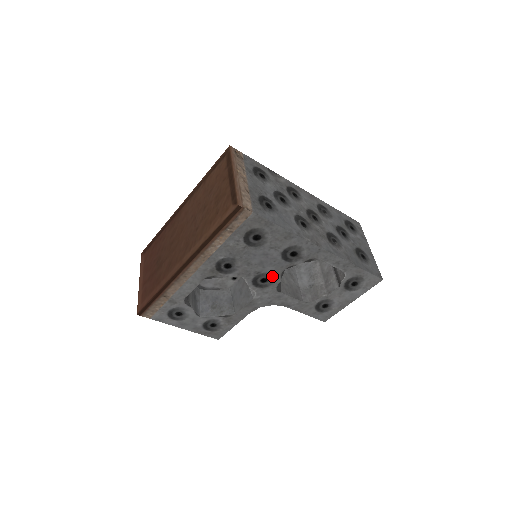
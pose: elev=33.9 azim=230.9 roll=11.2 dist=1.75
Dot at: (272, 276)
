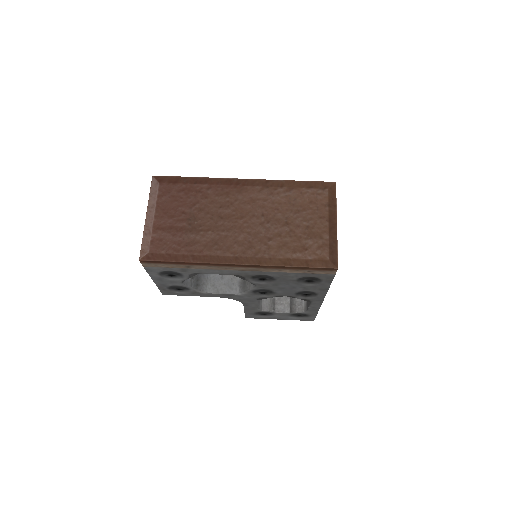
Dot at: (272, 294)
